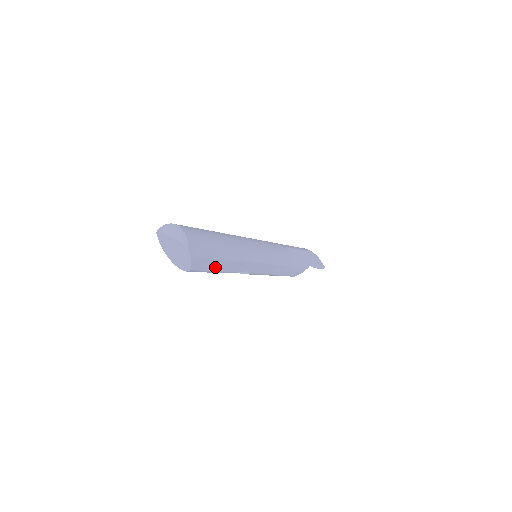
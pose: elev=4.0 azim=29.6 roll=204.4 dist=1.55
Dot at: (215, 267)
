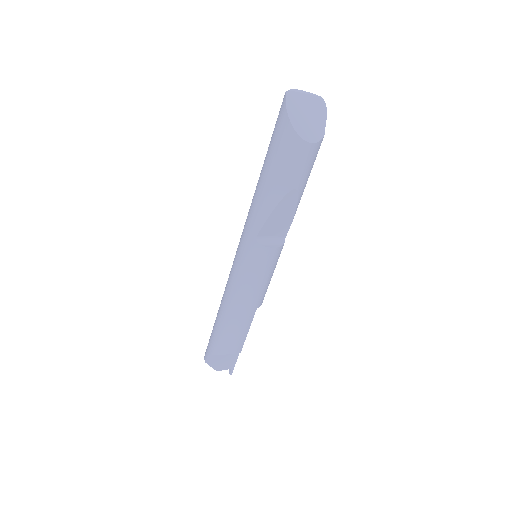
Dot at: occluded
